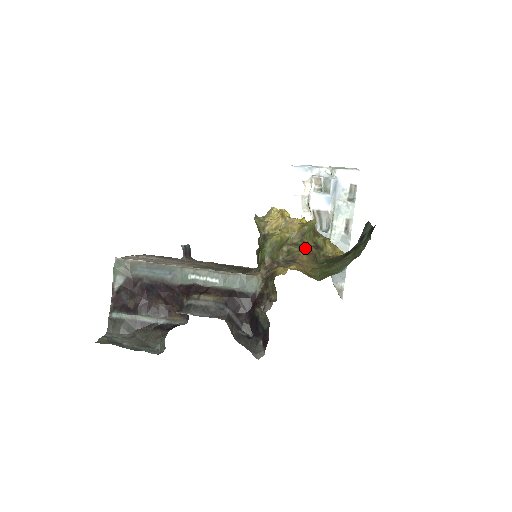
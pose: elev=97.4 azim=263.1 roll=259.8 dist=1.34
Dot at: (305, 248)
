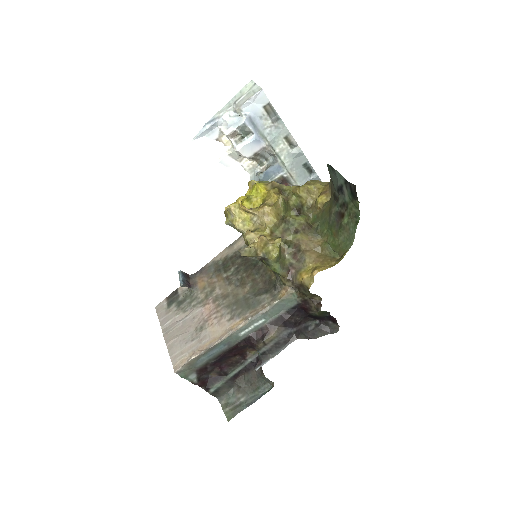
Dot at: (295, 227)
